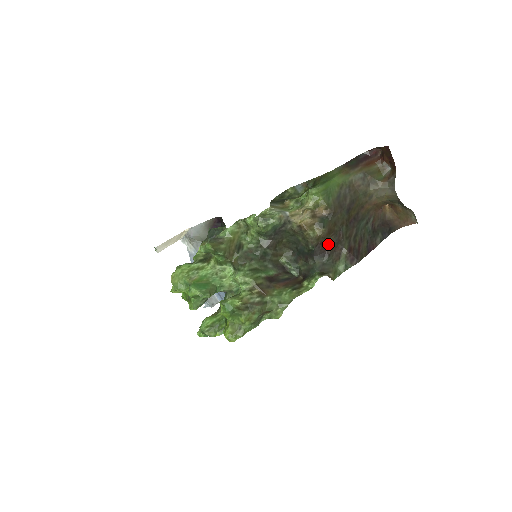
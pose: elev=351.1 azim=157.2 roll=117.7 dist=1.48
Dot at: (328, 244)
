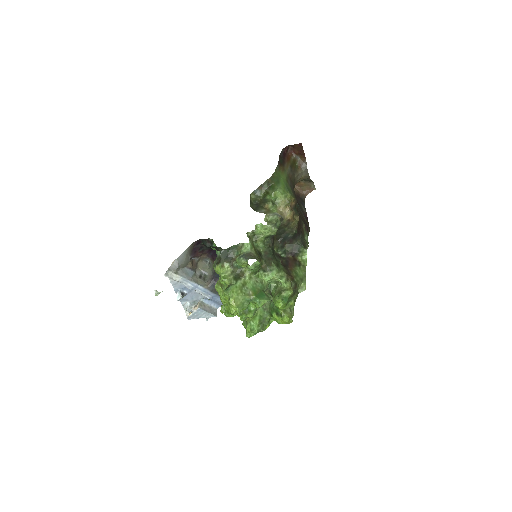
Dot at: (299, 225)
